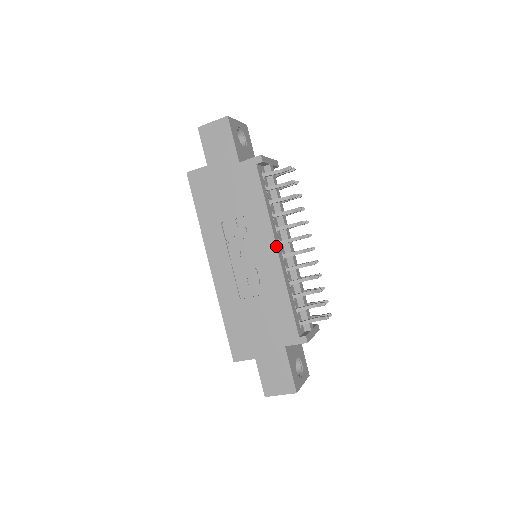
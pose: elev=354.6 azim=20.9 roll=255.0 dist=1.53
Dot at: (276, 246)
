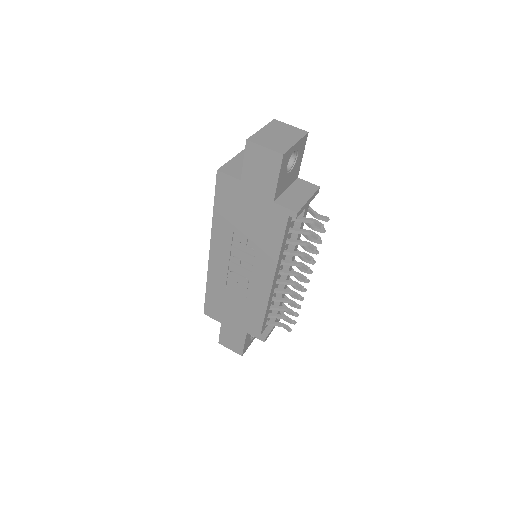
Dot at: (273, 280)
